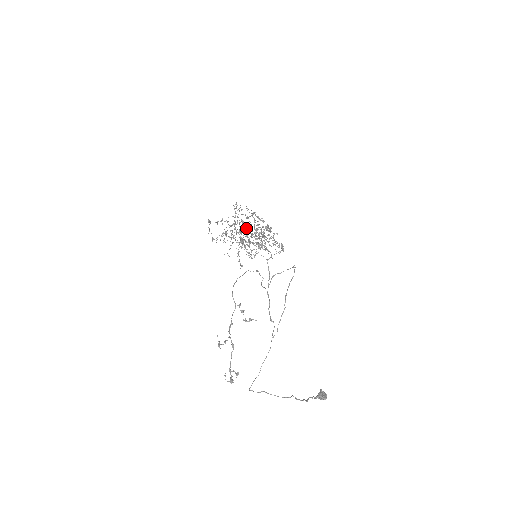
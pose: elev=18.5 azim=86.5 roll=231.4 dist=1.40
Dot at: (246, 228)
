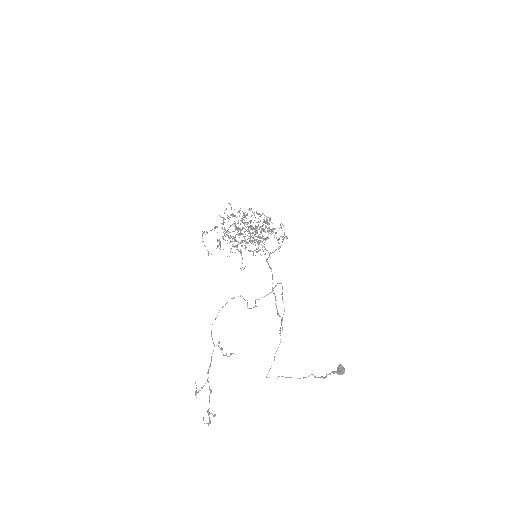
Dot at: (245, 226)
